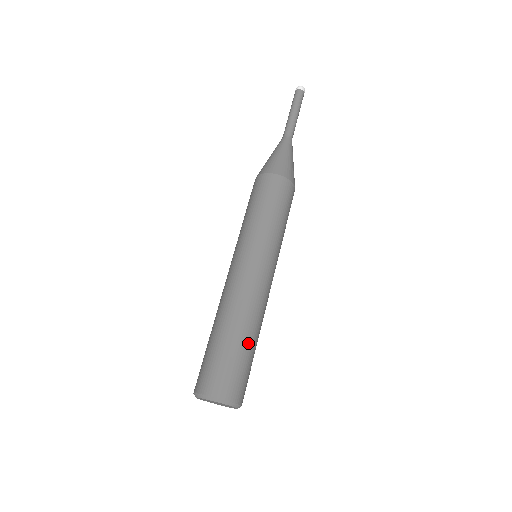
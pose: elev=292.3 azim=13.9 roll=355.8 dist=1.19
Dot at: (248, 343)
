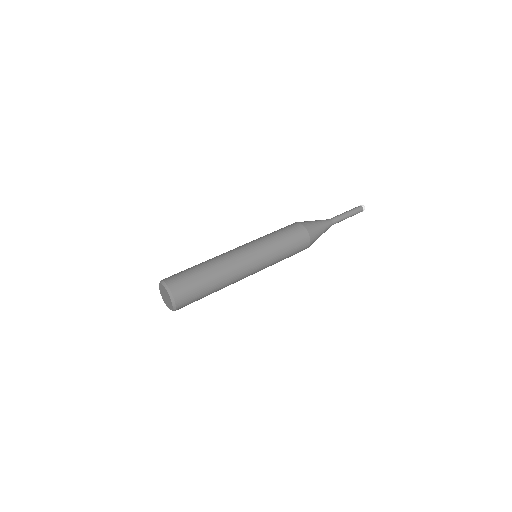
Dot at: (209, 281)
